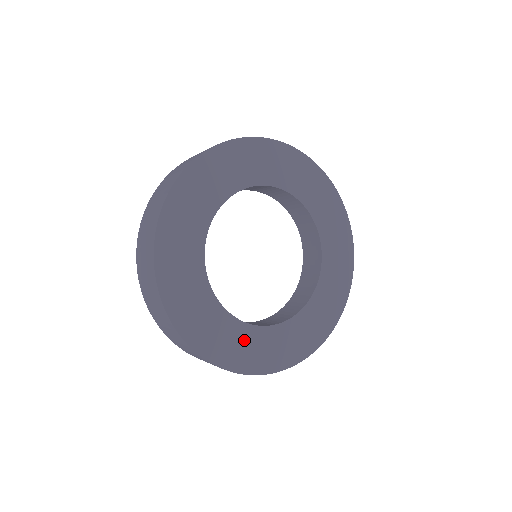
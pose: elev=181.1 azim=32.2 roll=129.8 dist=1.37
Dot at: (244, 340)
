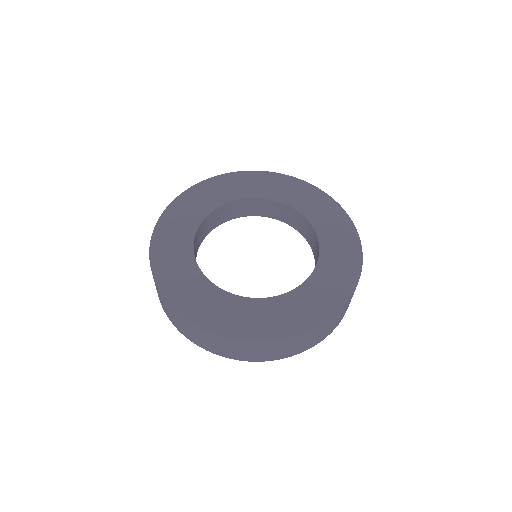
Dot at: (272, 311)
